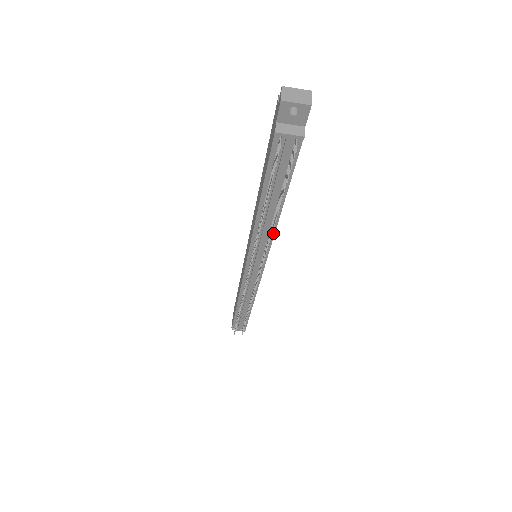
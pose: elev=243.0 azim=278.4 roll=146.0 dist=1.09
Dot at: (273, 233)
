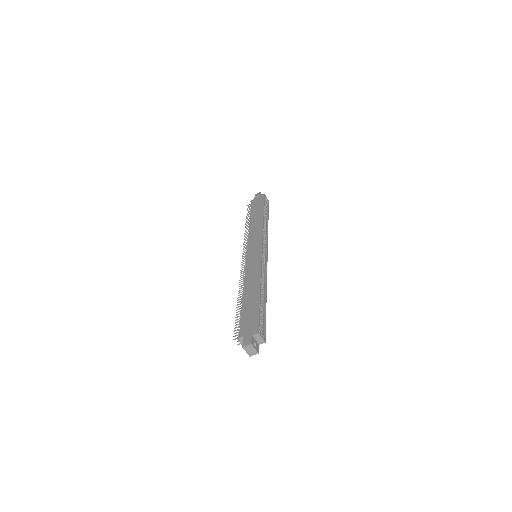
Dot at: occluded
